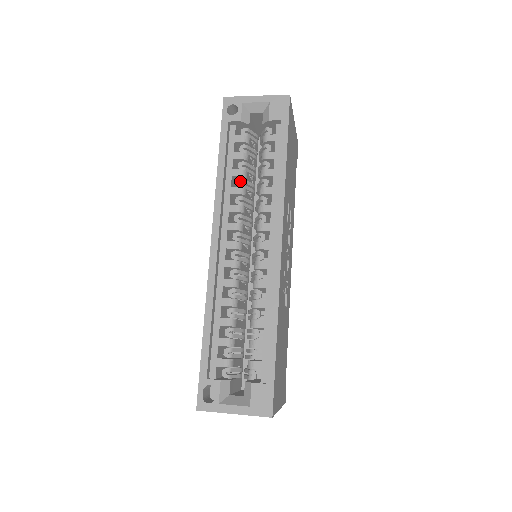
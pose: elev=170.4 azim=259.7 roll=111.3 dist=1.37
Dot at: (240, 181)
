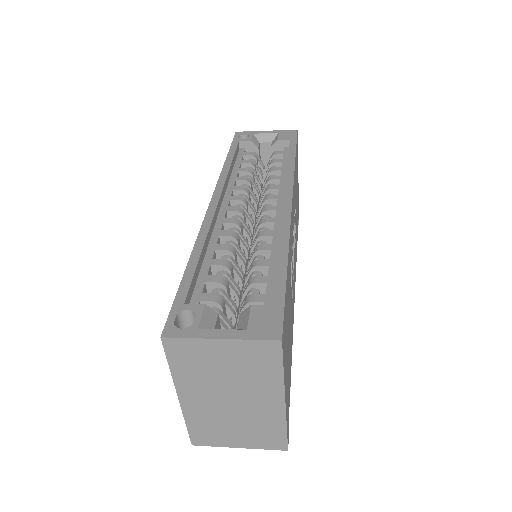
Dot at: (246, 176)
